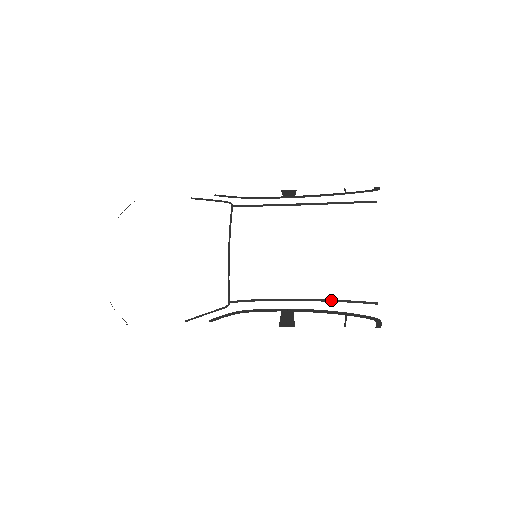
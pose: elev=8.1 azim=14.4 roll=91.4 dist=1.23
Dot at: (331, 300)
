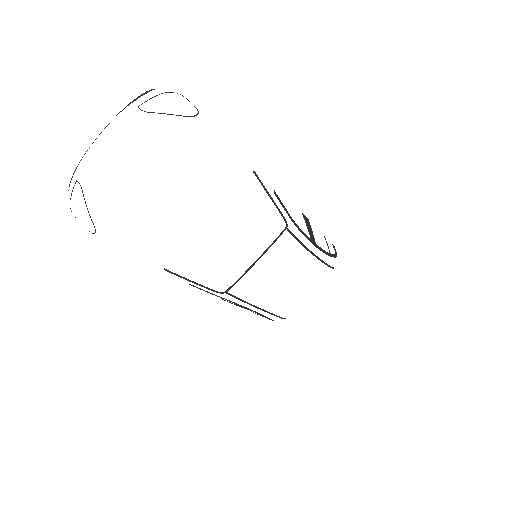
Dot at: (275, 315)
